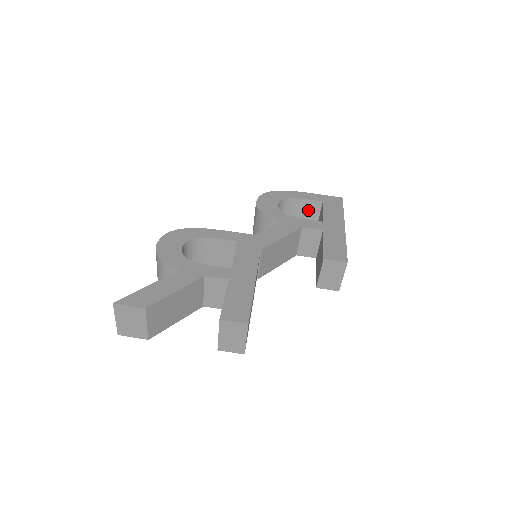
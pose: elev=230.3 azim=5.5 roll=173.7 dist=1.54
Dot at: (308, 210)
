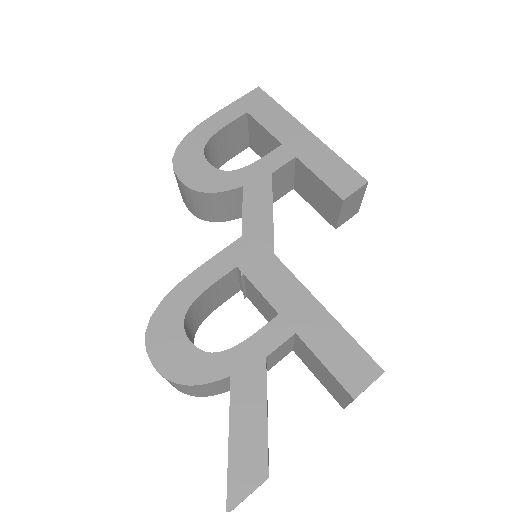
Dot at: (233, 135)
